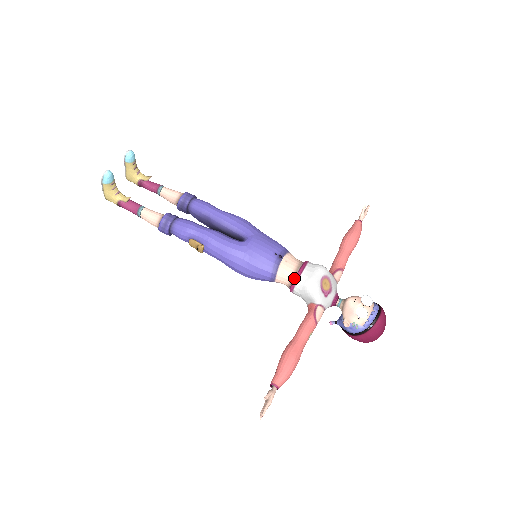
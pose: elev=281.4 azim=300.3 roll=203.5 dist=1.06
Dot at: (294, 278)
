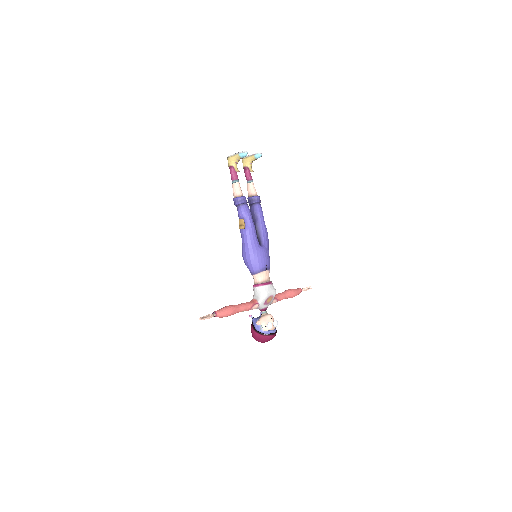
Dot at: (262, 283)
